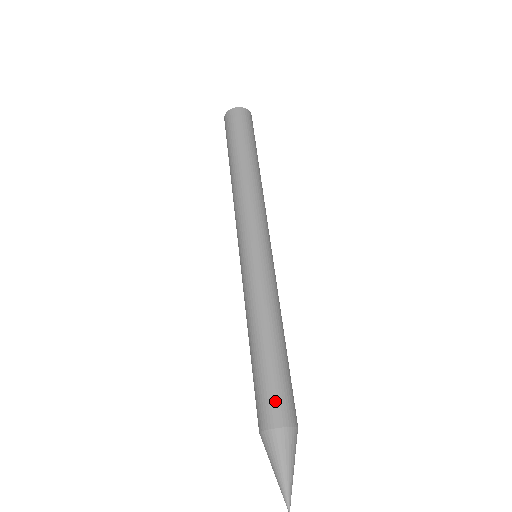
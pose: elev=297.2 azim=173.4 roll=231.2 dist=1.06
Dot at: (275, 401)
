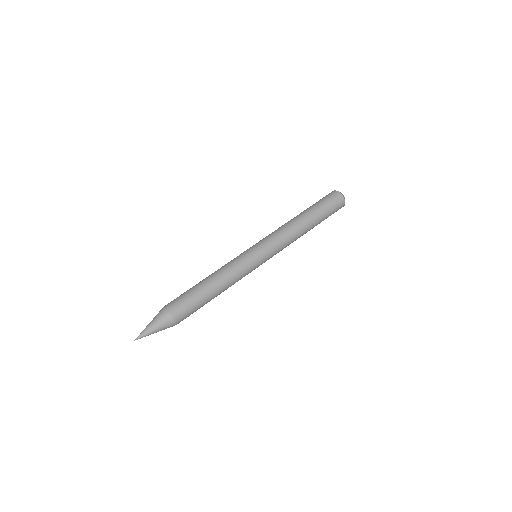
Dot at: (180, 303)
